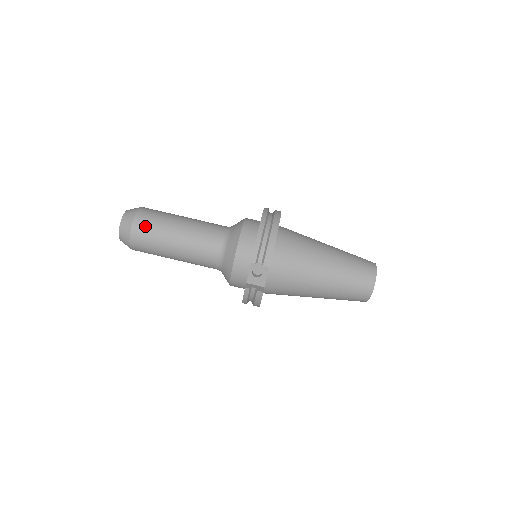
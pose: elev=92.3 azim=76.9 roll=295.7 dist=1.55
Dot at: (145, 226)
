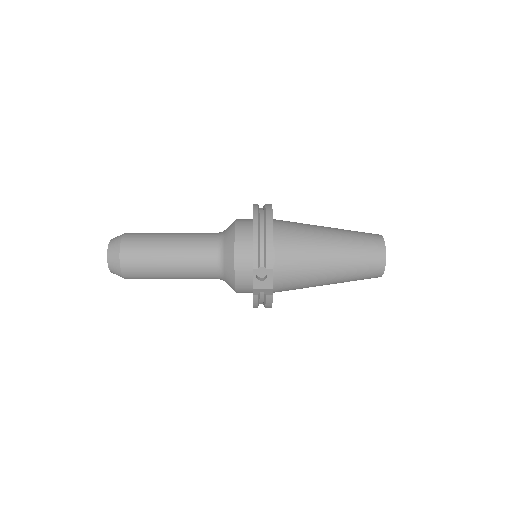
Dot at: (133, 254)
